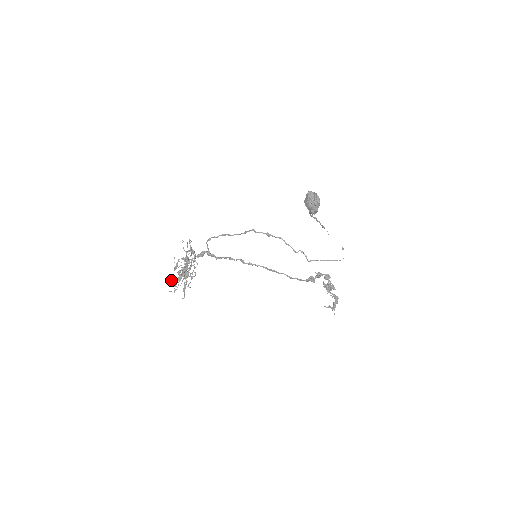
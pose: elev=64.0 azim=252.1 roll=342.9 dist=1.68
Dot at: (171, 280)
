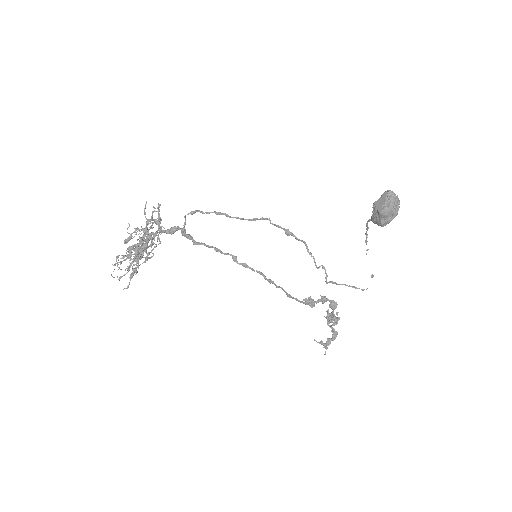
Dot at: (117, 258)
